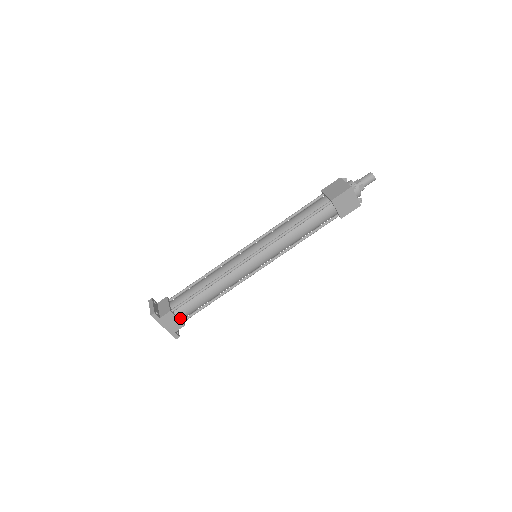
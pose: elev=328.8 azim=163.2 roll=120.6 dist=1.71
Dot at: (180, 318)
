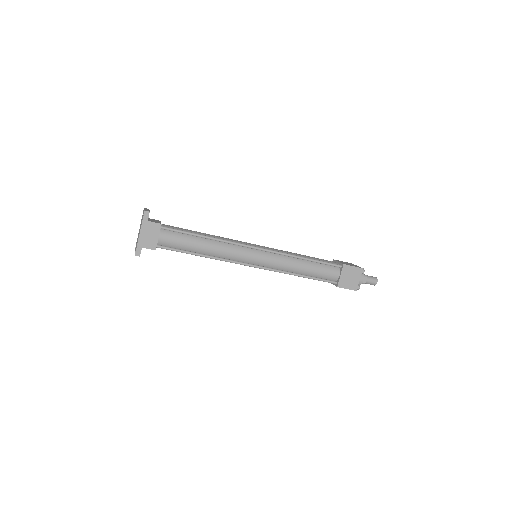
Dot at: (159, 240)
